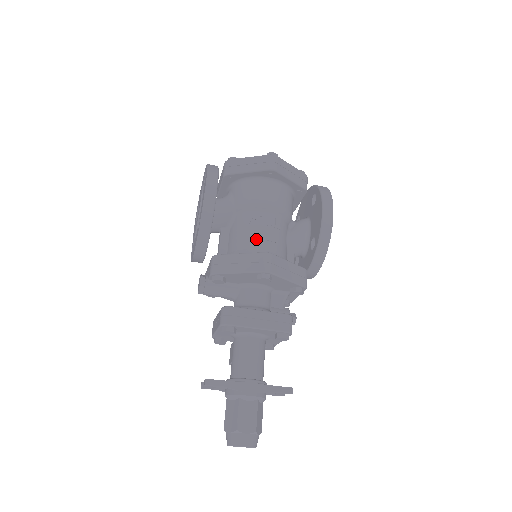
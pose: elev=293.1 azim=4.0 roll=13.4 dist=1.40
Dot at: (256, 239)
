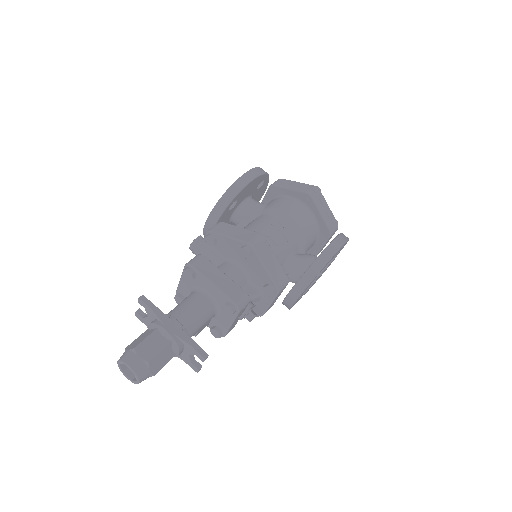
Dot at: (262, 232)
